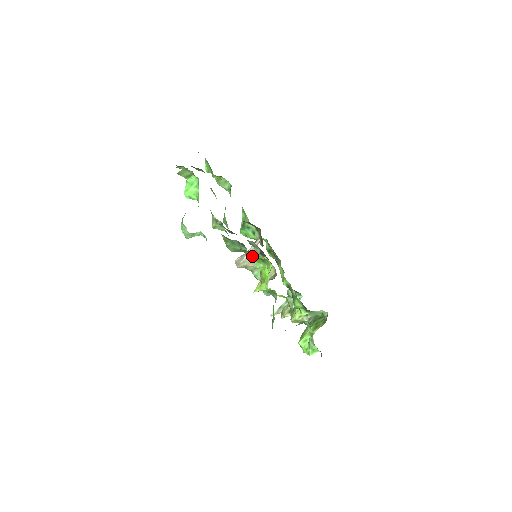
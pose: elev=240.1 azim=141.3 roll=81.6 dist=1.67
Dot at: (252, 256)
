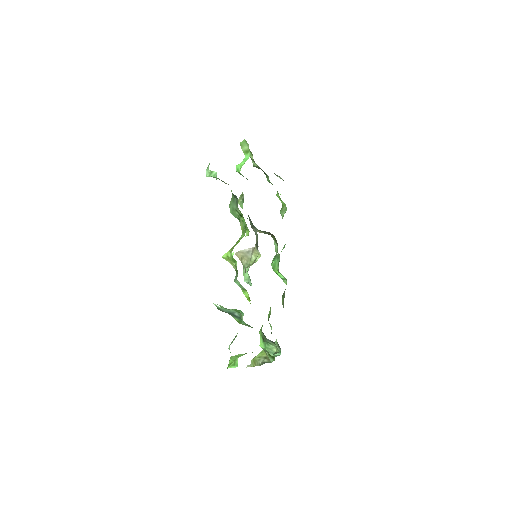
Dot at: (242, 226)
